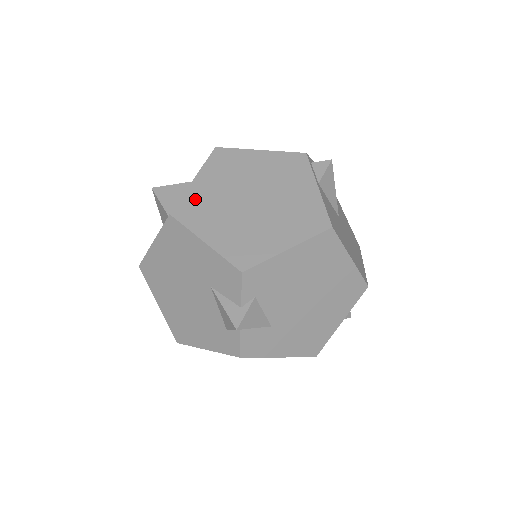
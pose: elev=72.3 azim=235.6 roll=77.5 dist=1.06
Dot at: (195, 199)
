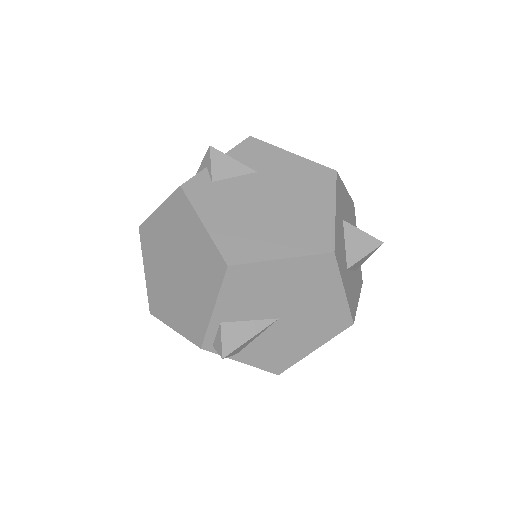
Dot at: occluded
